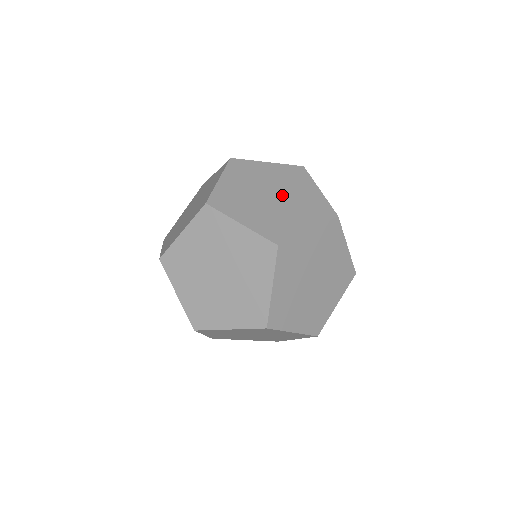
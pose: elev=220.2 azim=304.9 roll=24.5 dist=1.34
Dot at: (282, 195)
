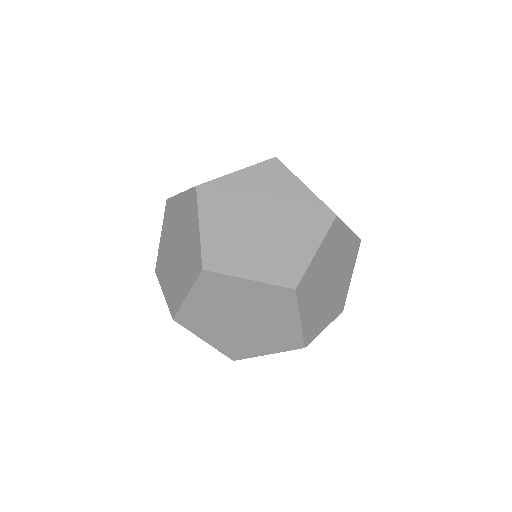
Dot at: (335, 282)
